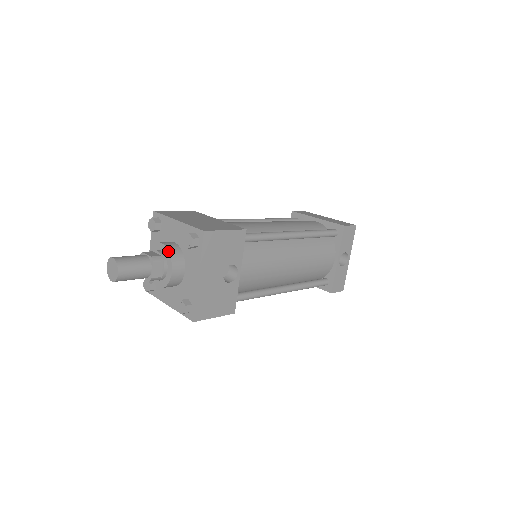
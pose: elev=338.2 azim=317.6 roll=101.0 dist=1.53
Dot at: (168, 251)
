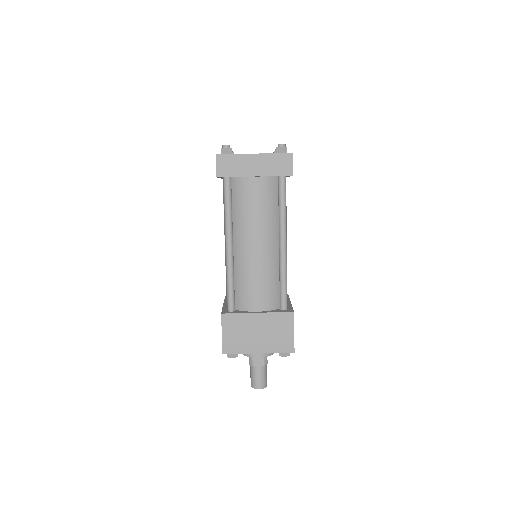
Dot at: occluded
